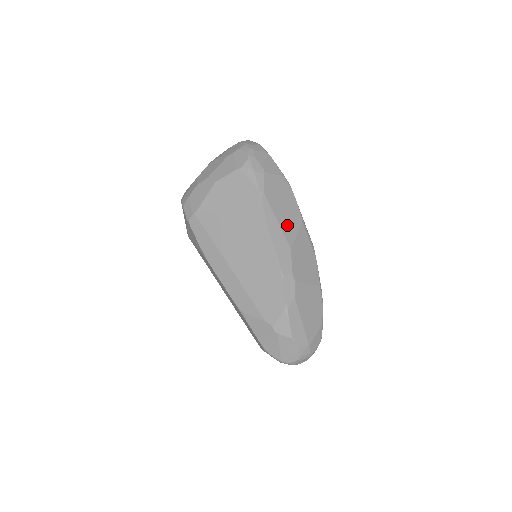
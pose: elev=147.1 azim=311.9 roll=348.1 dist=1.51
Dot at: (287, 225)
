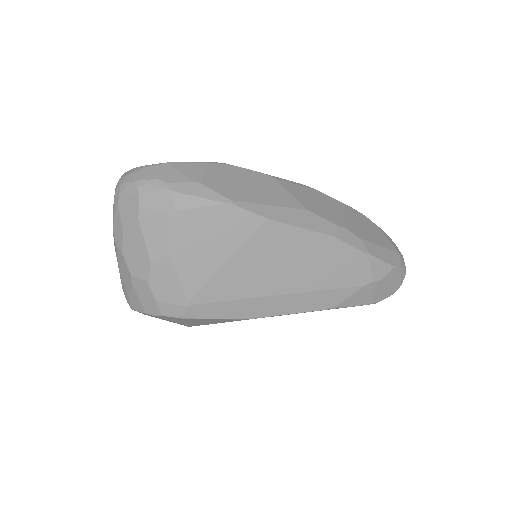
Dot at: (277, 197)
